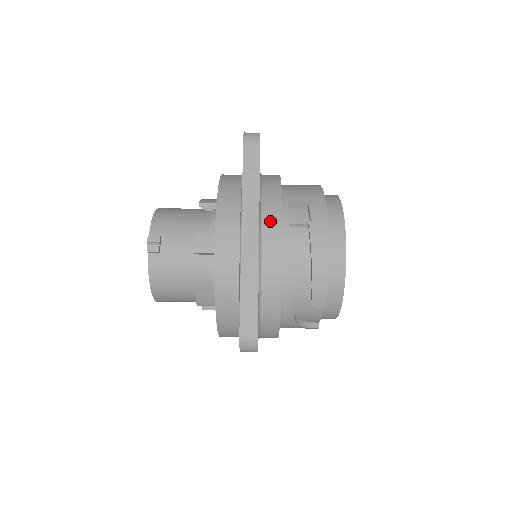
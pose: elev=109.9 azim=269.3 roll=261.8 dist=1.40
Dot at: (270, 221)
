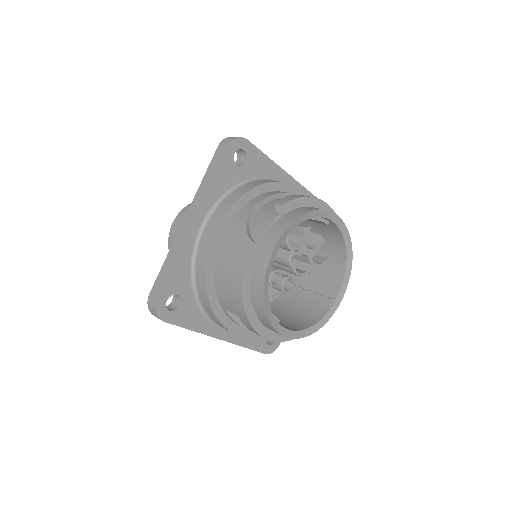
Dot at: occluded
